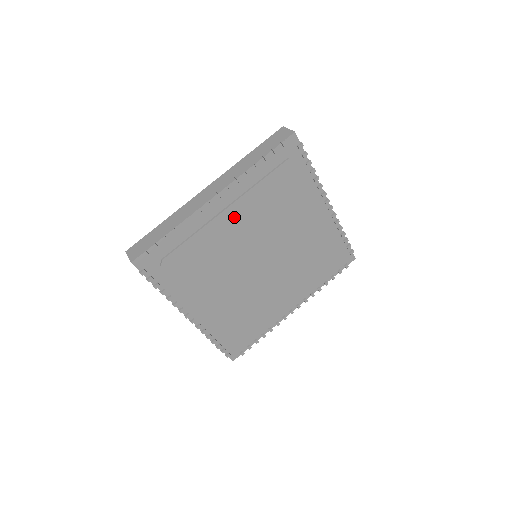
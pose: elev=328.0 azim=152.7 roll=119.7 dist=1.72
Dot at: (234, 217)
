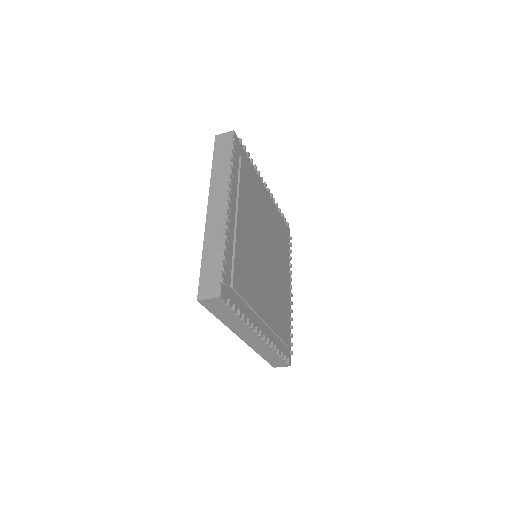
Dot at: (268, 208)
